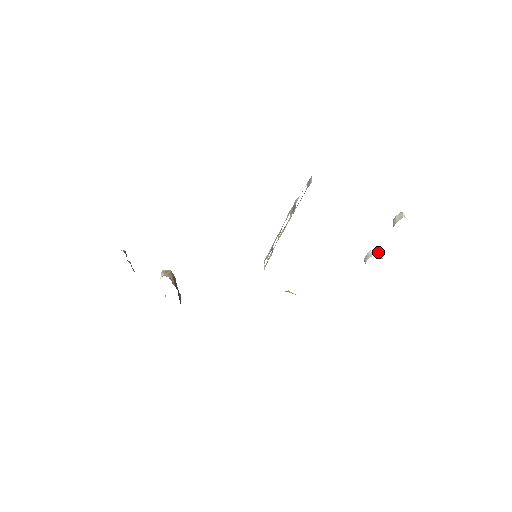
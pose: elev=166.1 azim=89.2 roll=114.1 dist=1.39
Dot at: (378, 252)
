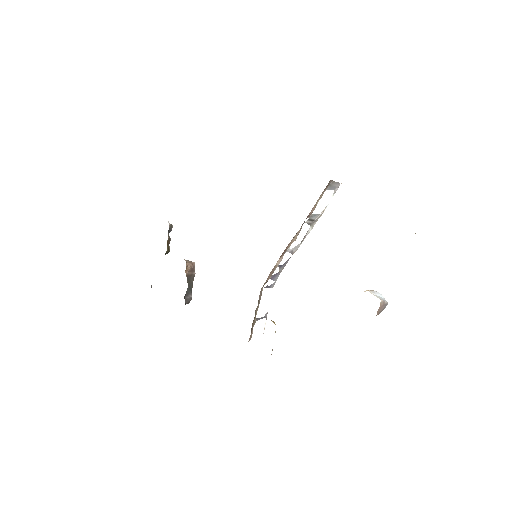
Dot at: (383, 297)
